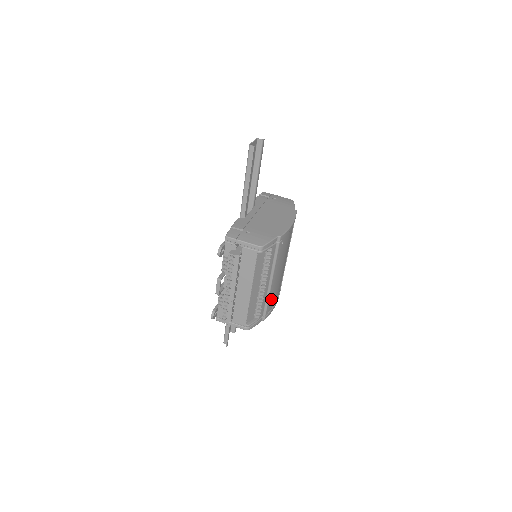
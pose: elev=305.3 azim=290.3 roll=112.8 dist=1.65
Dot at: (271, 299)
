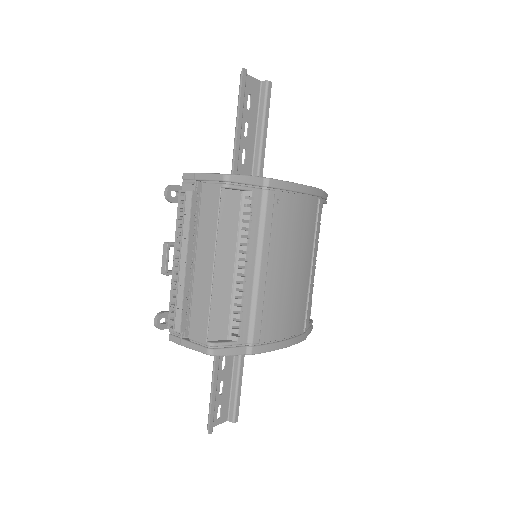
Dot at: (266, 316)
